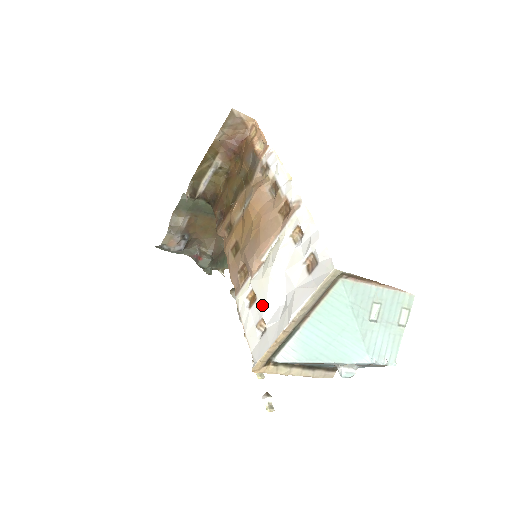
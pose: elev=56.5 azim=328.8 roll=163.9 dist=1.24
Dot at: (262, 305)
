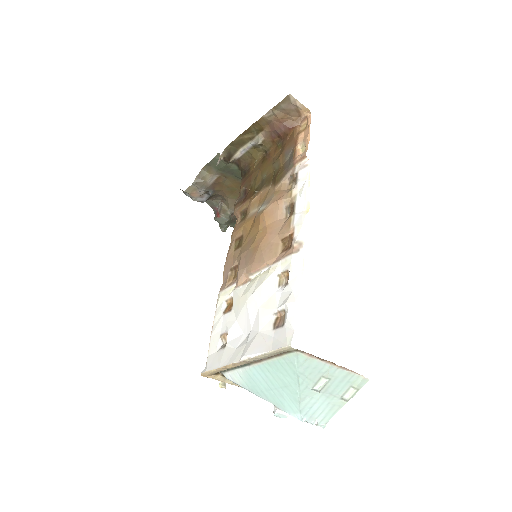
Dot at: (232, 320)
